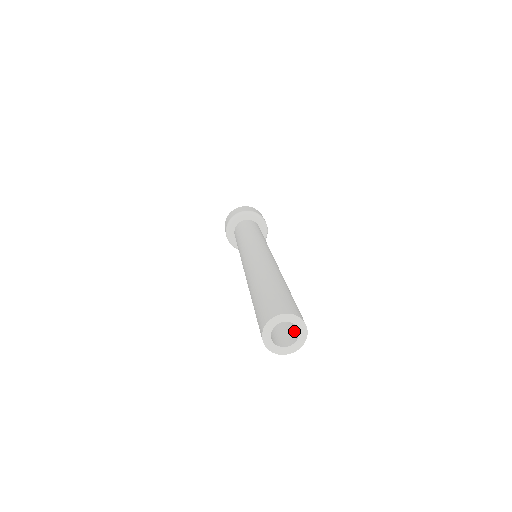
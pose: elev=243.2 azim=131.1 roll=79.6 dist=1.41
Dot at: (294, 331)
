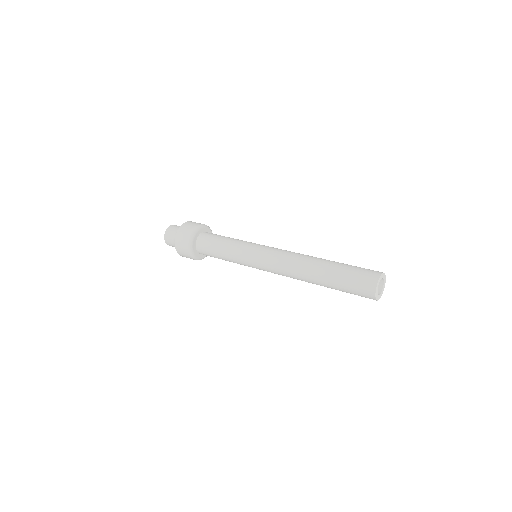
Dot at: occluded
